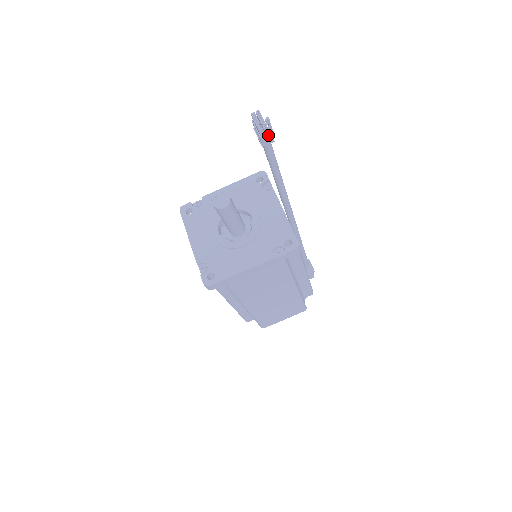
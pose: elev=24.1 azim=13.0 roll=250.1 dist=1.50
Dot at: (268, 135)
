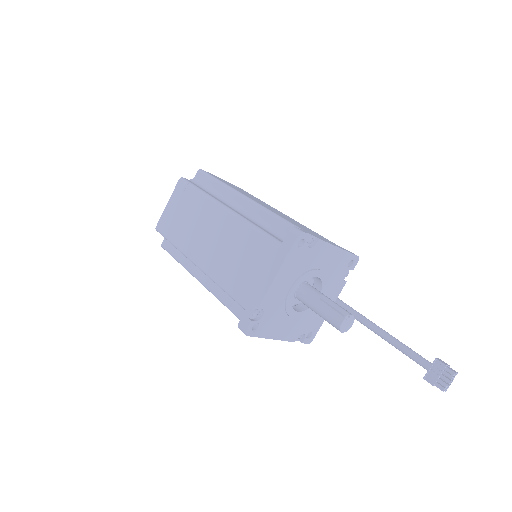
Dot at: (436, 386)
